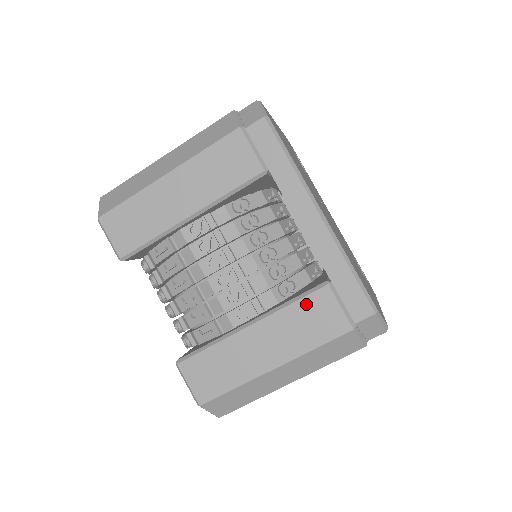
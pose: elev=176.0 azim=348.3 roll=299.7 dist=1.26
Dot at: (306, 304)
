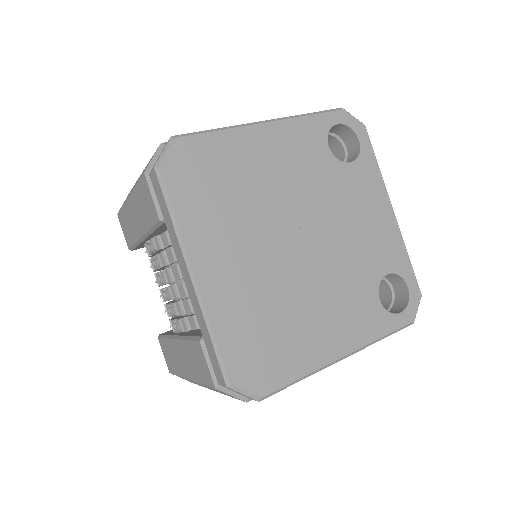
Dot at: (193, 347)
